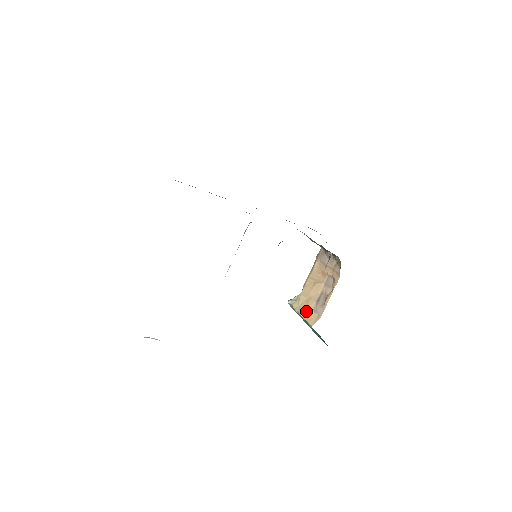
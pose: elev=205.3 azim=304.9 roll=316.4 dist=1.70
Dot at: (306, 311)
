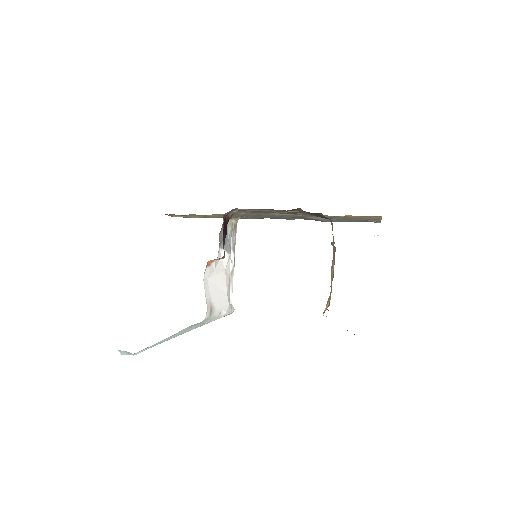
Dot at: occluded
